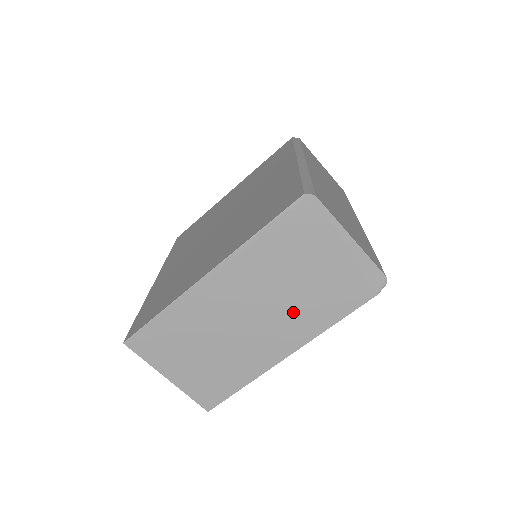
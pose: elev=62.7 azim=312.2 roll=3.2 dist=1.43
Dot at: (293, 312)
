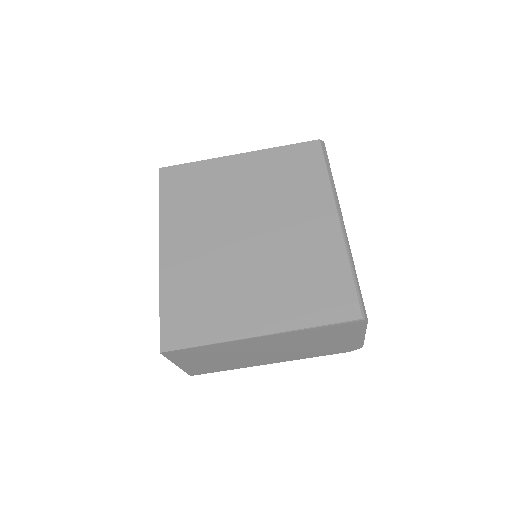
Dot at: (296, 352)
